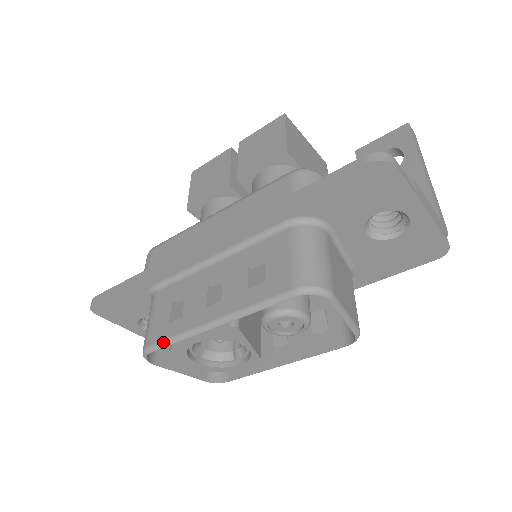
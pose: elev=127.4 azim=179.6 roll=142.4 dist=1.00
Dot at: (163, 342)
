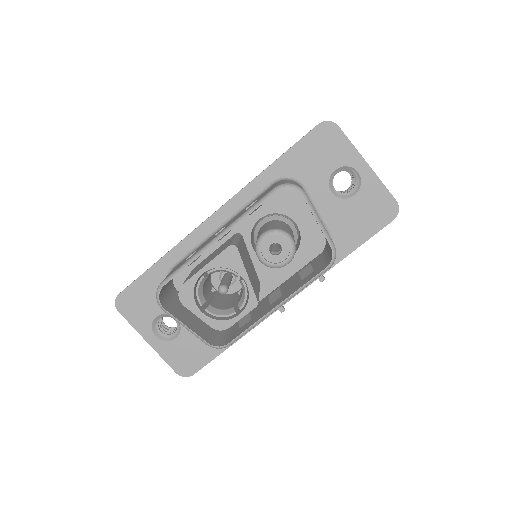
Dot at: (175, 271)
